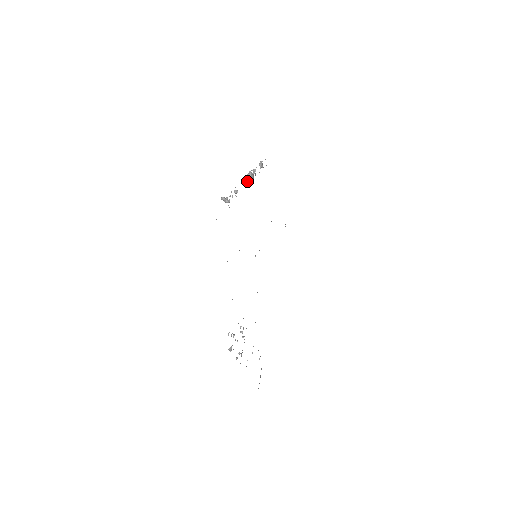
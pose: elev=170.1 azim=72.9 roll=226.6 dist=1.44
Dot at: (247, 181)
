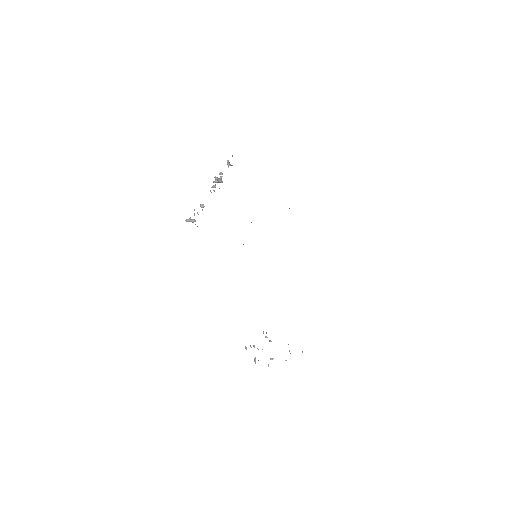
Dot at: occluded
